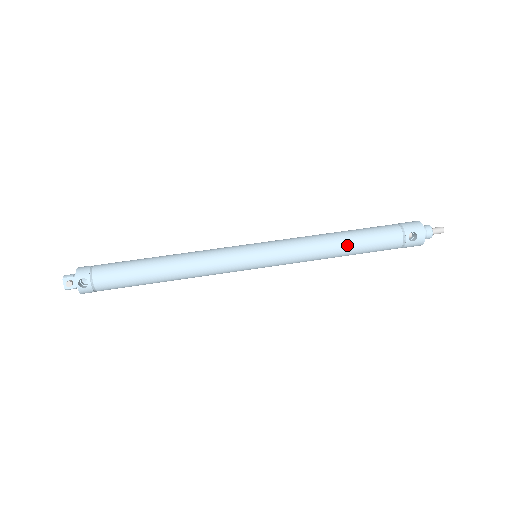
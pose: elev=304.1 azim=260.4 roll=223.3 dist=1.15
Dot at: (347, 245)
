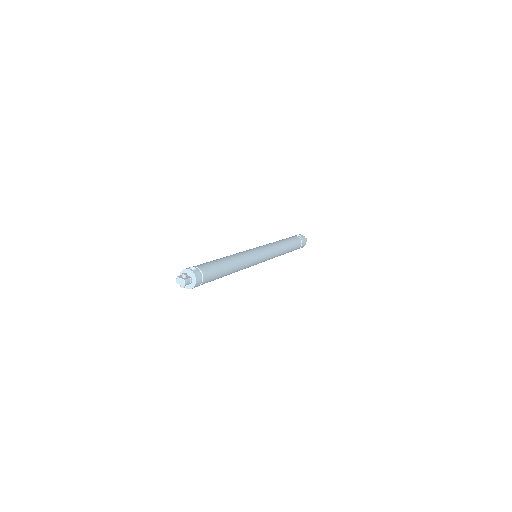
Dot at: (282, 240)
